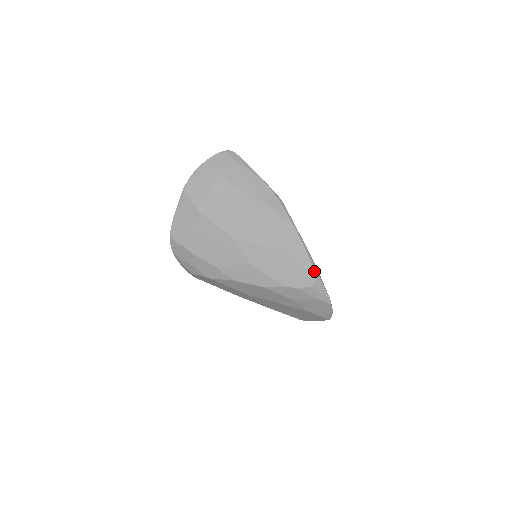
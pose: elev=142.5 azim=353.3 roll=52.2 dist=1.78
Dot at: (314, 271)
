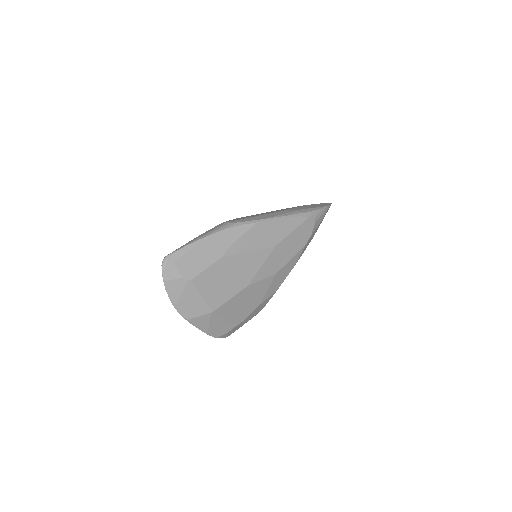
Dot at: (305, 216)
